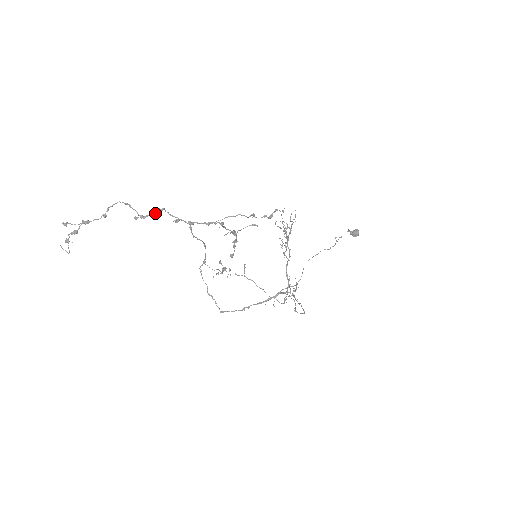
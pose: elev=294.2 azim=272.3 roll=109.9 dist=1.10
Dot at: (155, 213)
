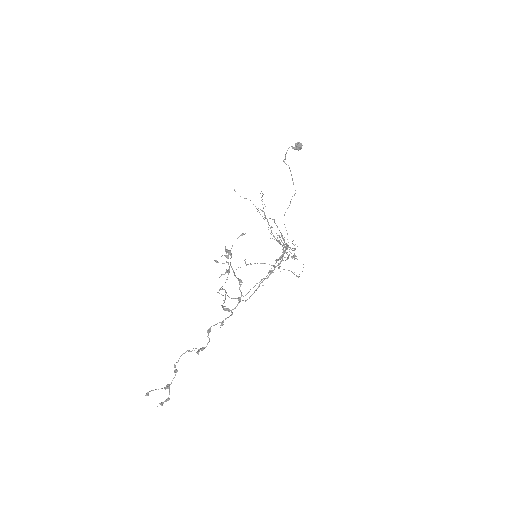
Dot at: (208, 337)
